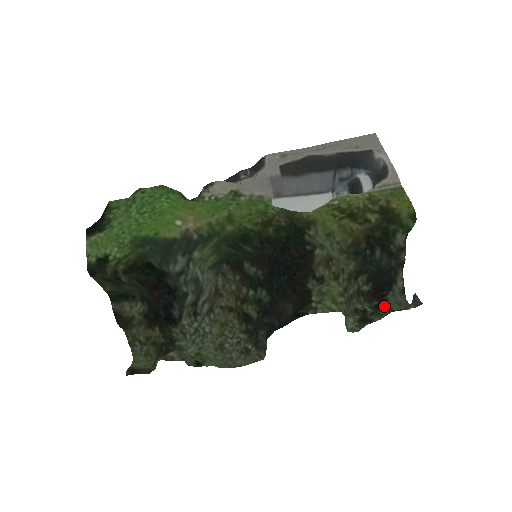
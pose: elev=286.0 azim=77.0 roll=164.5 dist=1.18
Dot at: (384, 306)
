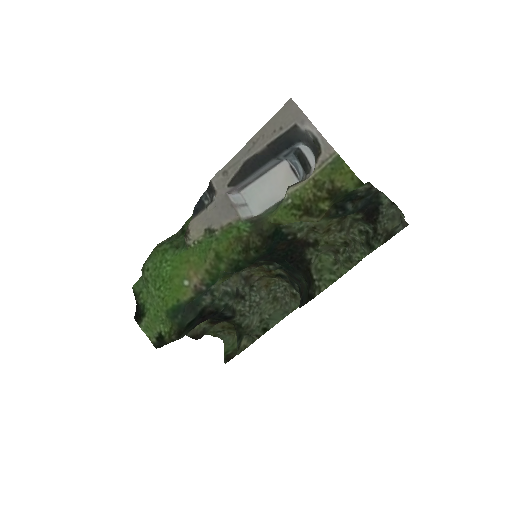
Dot at: (379, 229)
